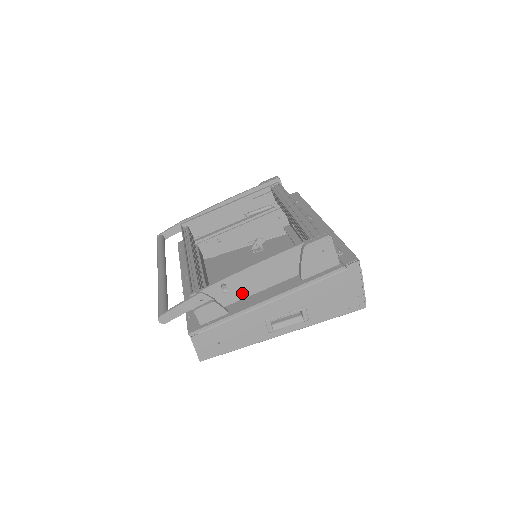
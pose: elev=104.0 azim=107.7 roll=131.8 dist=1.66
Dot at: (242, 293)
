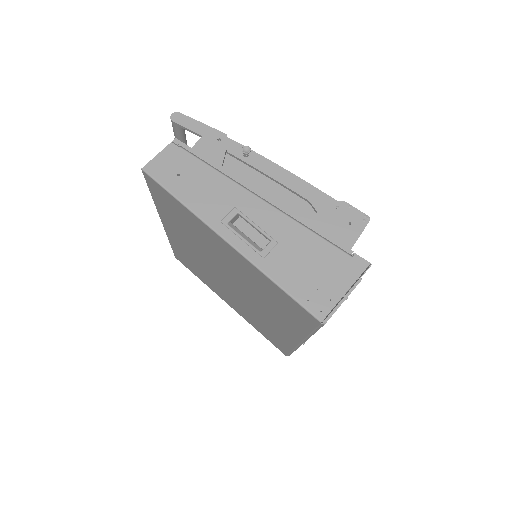
Dot at: (246, 181)
